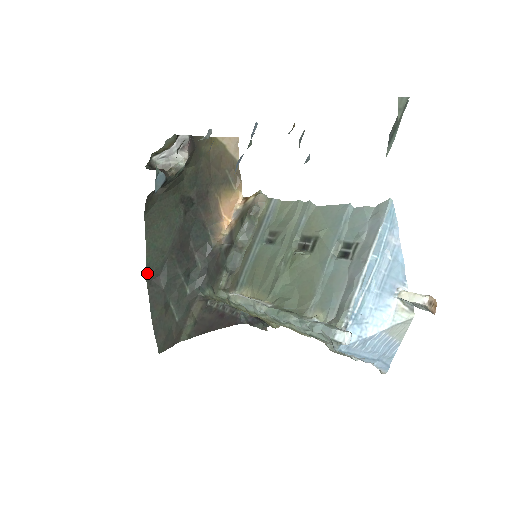
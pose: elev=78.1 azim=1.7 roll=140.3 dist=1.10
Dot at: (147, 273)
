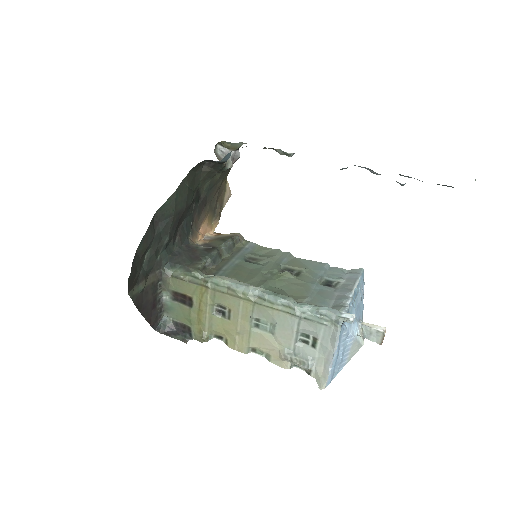
Dot at: (158, 210)
